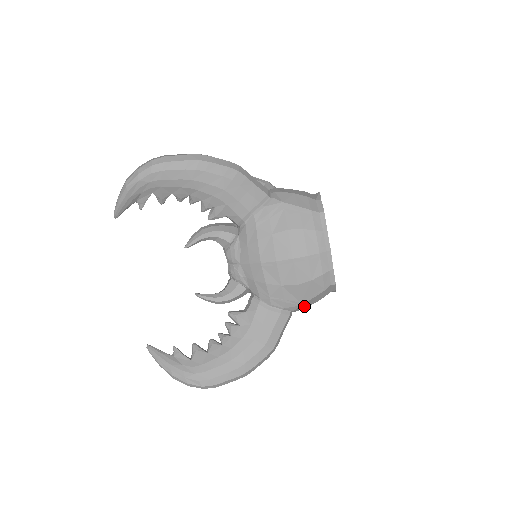
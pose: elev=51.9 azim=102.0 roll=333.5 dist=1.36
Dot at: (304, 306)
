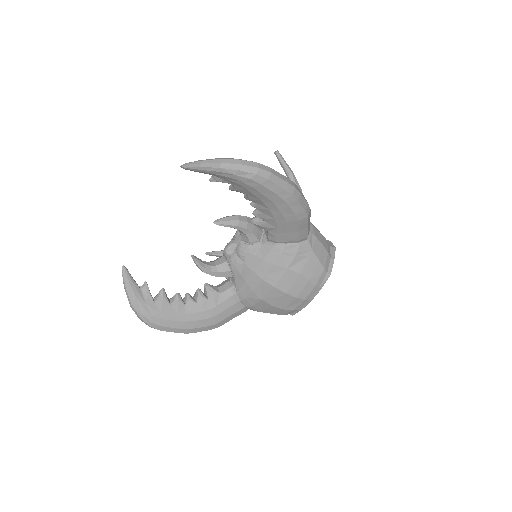
Dot at: occluded
